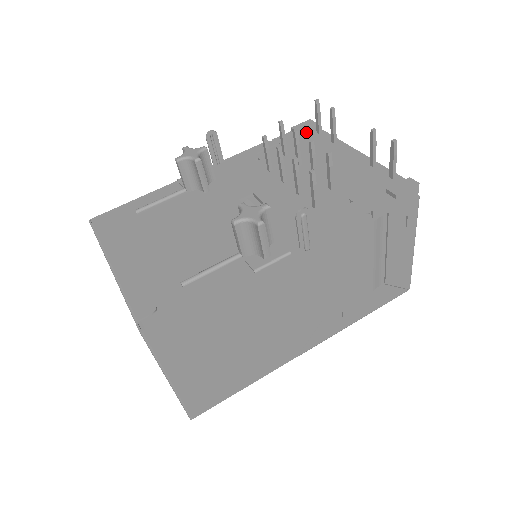
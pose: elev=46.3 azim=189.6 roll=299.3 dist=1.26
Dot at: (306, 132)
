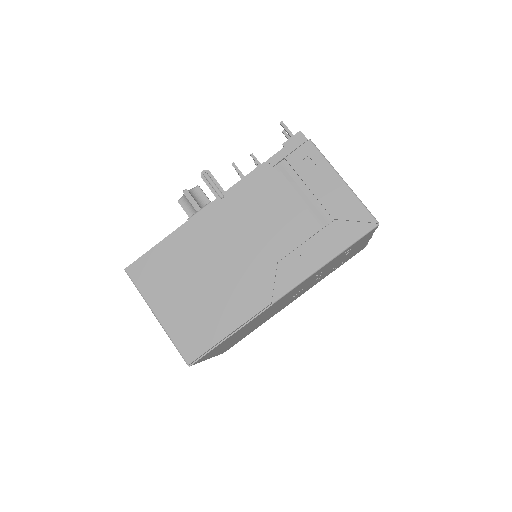
Dot at: occluded
